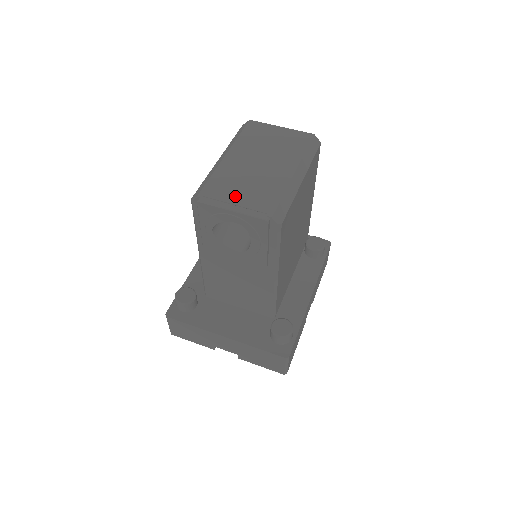
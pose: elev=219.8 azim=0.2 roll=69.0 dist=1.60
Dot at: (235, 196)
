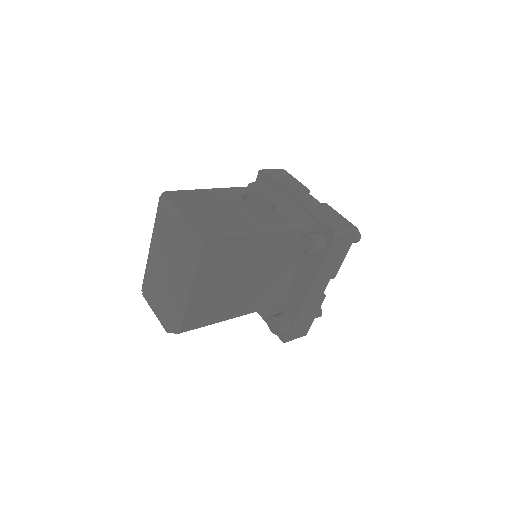
Dot at: (154, 300)
